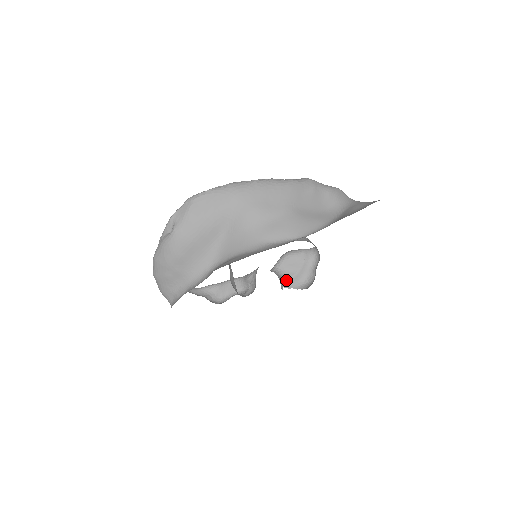
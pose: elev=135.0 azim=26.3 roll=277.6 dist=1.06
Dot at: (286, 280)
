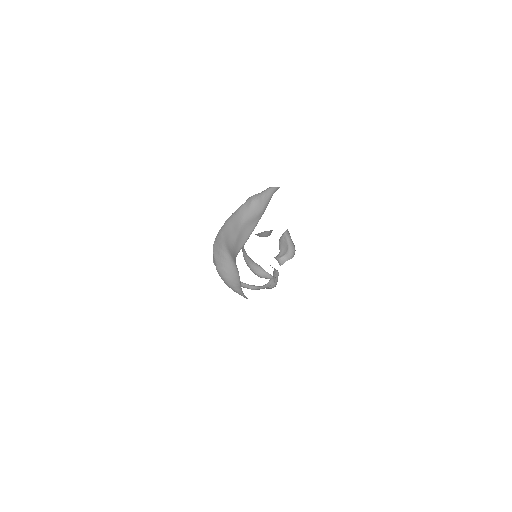
Dot at: (285, 256)
